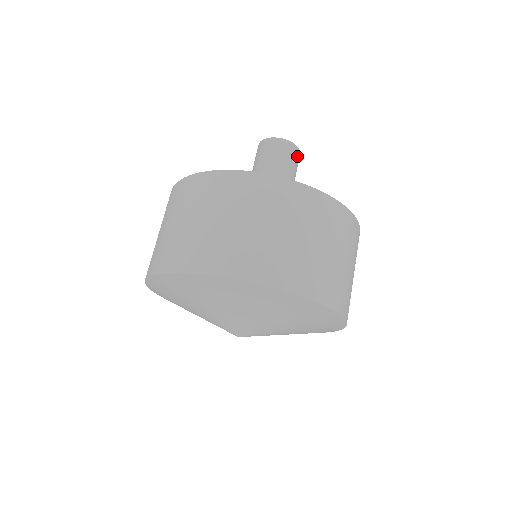
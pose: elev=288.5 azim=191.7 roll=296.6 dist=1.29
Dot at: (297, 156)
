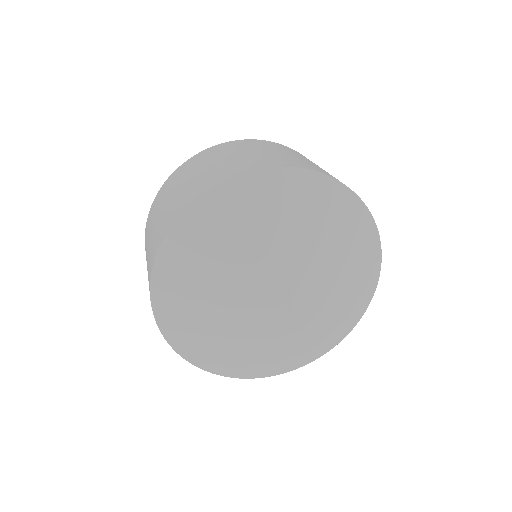
Dot at: occluded
